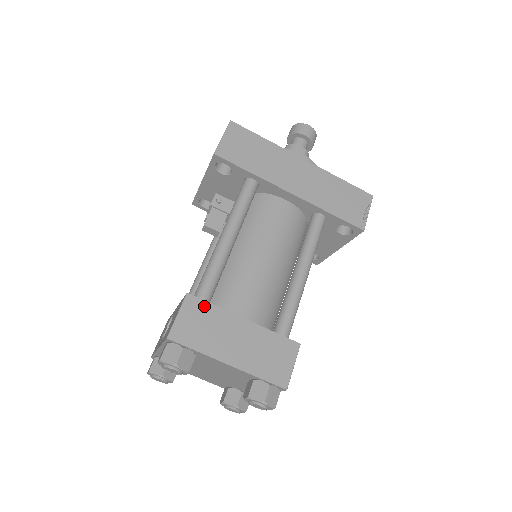
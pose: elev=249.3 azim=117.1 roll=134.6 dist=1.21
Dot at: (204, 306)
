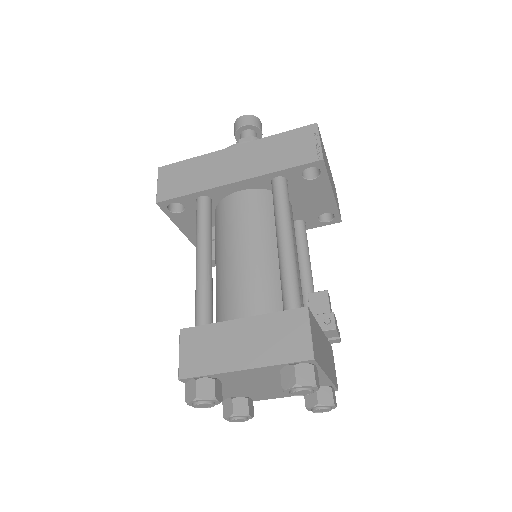
Dot at: (199, 331)
